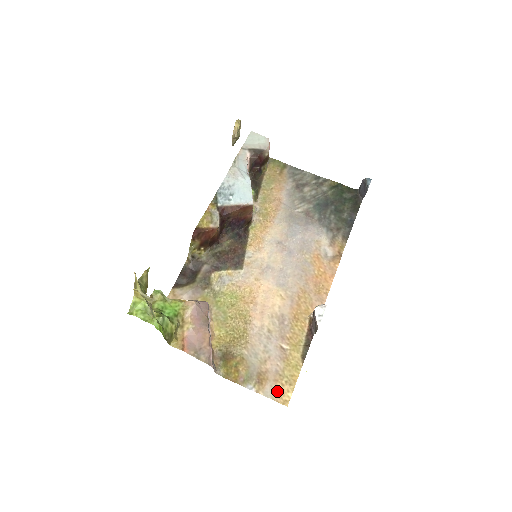
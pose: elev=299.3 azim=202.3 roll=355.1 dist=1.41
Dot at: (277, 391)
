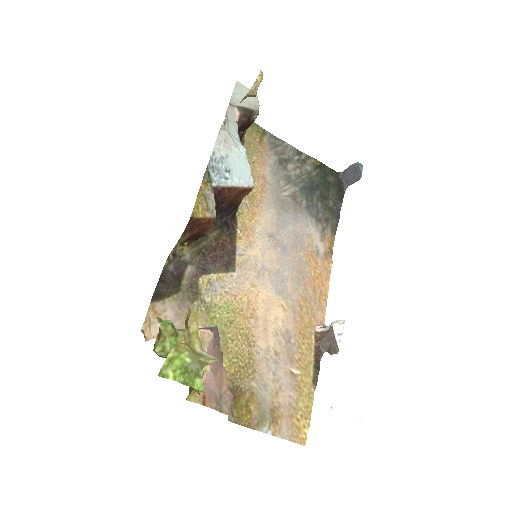
Dot at: (293, 429)
